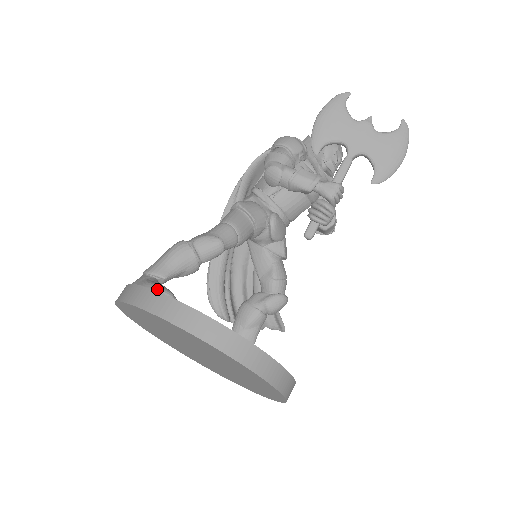
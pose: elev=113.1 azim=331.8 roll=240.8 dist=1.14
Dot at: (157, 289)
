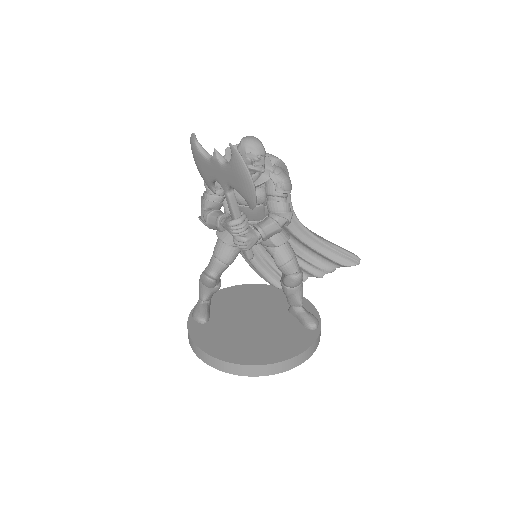
Dot at: (194, 317)
